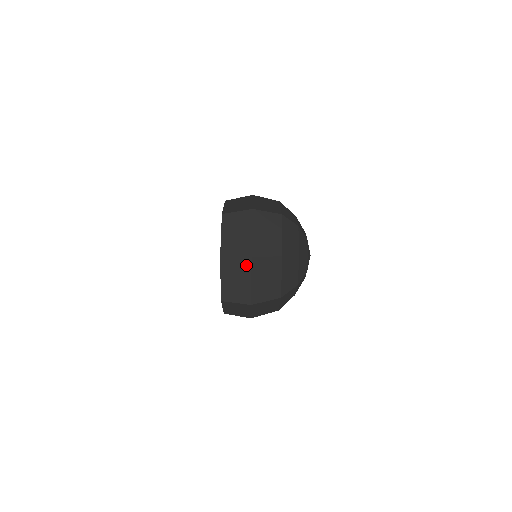
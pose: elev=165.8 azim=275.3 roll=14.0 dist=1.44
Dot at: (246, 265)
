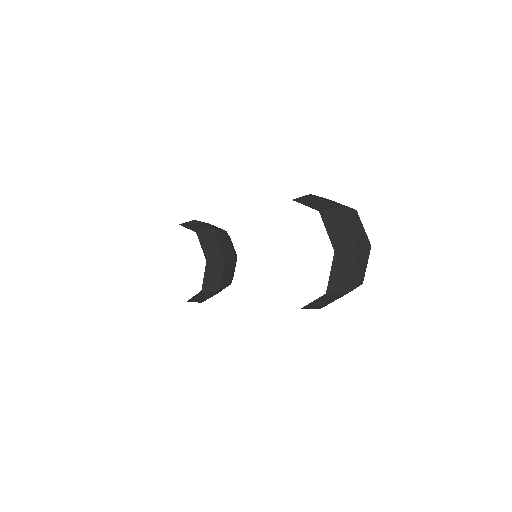
Dot at: (353, 256)
